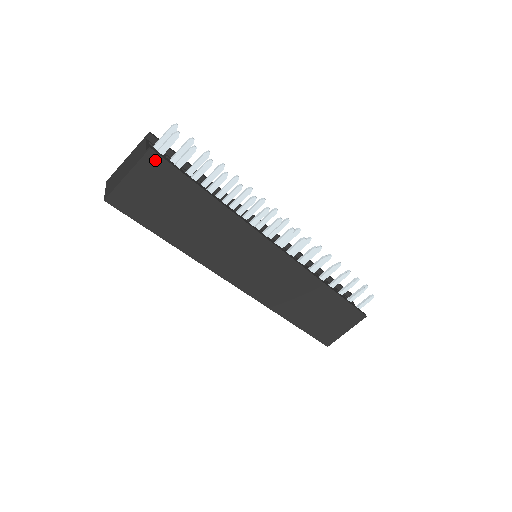
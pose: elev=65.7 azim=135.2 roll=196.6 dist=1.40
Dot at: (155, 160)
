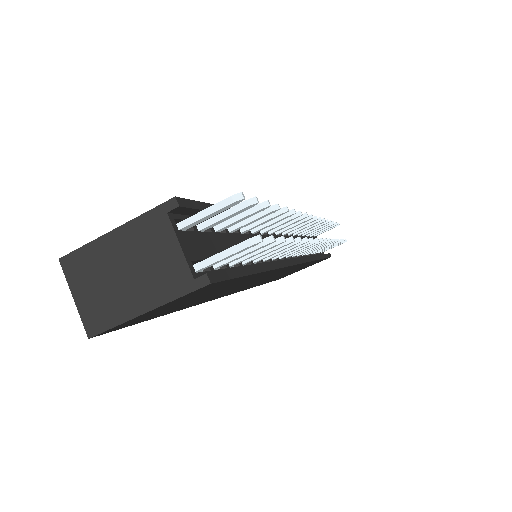
Dot at: (208, 286)
